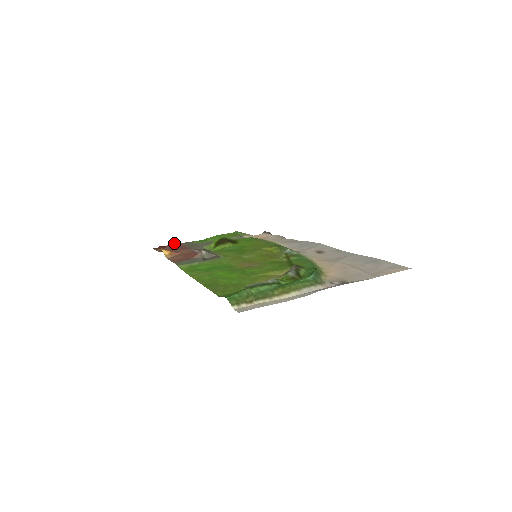
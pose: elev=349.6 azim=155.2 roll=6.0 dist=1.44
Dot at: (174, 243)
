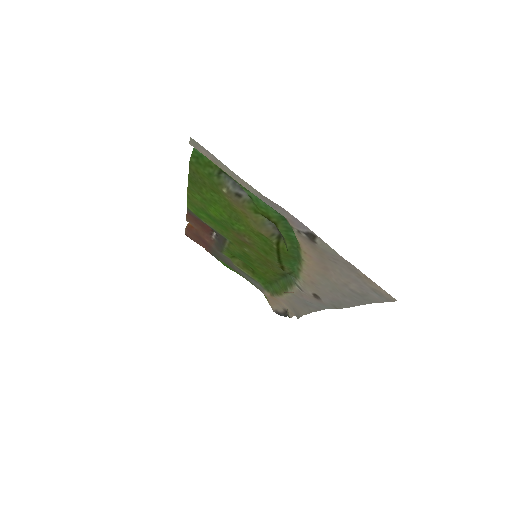
Dot at: occluded
